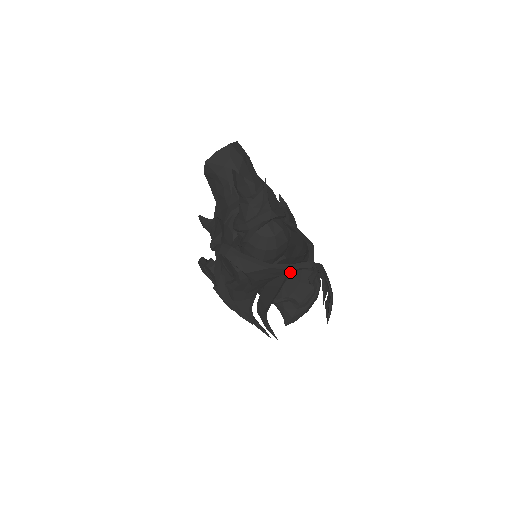
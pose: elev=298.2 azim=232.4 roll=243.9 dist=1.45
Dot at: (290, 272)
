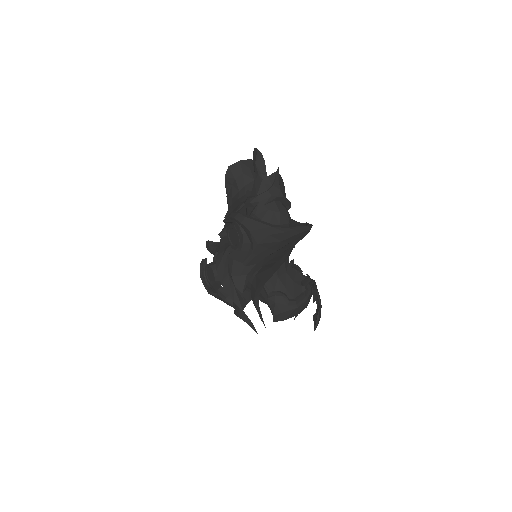
Dot at: (290, 237)
